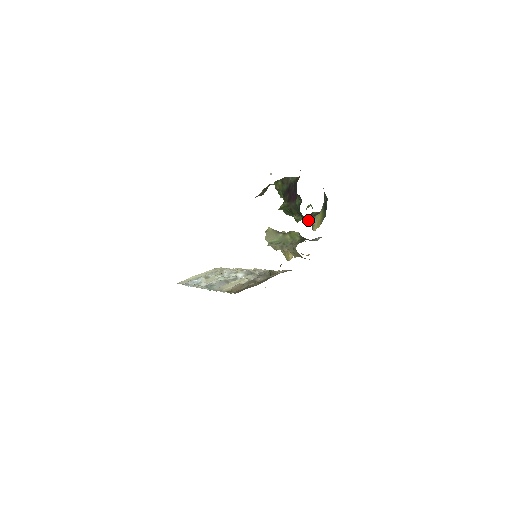
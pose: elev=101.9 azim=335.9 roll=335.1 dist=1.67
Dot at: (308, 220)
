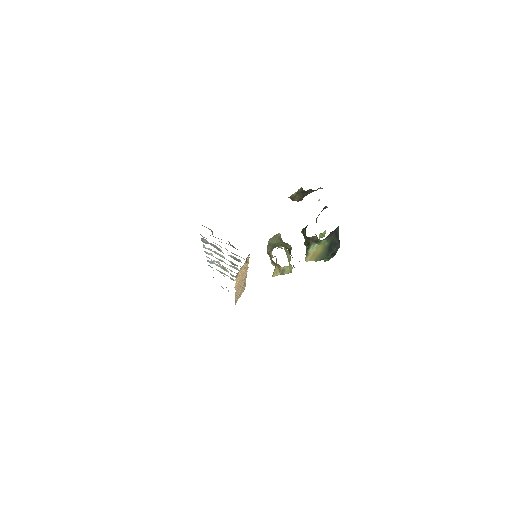
Dot at: occluded
